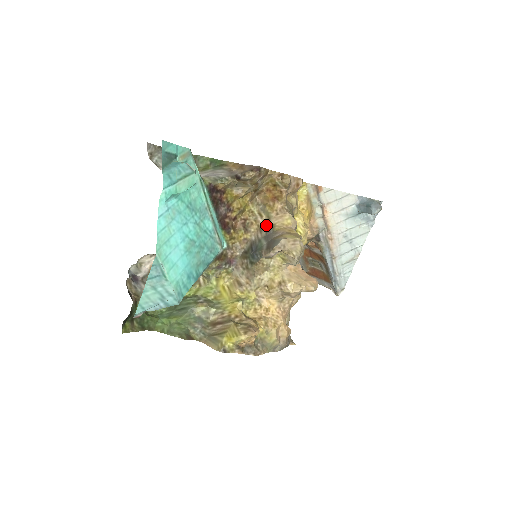
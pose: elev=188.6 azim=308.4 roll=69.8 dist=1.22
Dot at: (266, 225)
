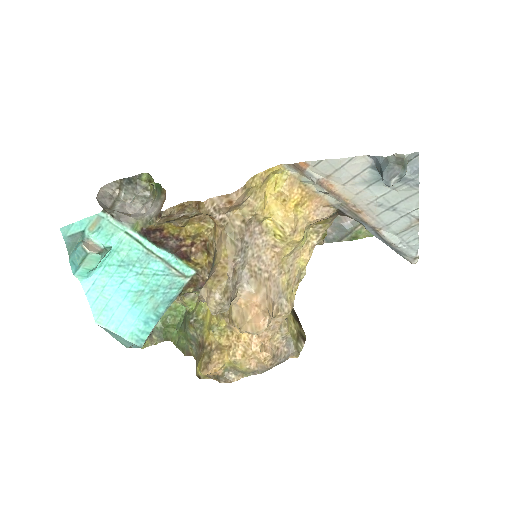
Dot at: (215, 252)
